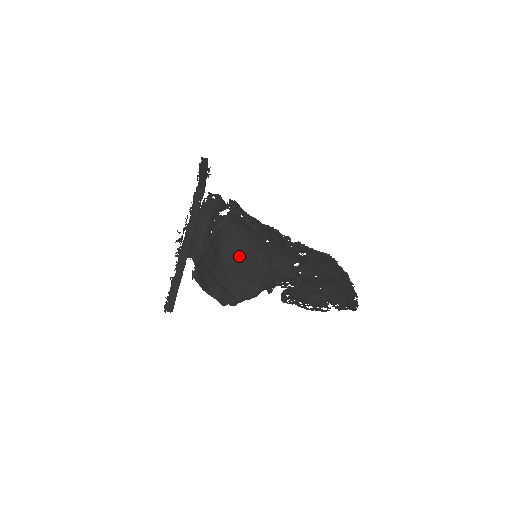
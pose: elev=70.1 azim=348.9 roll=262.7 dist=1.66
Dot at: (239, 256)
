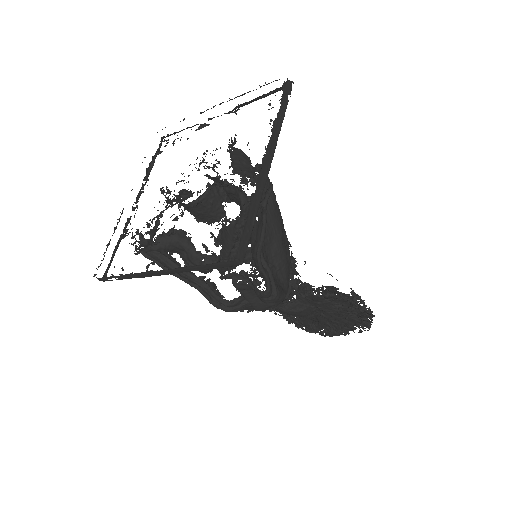
Dot at: (275, 225)
